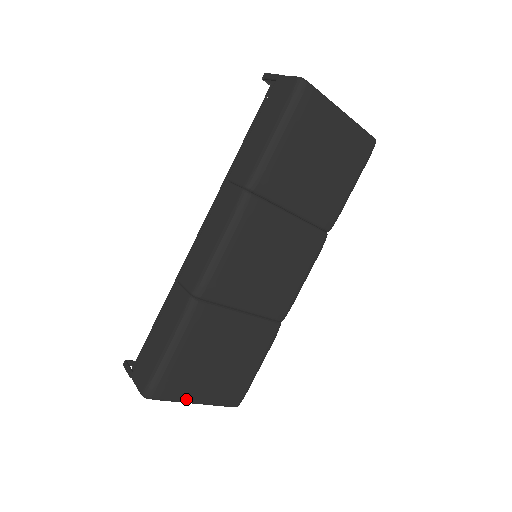
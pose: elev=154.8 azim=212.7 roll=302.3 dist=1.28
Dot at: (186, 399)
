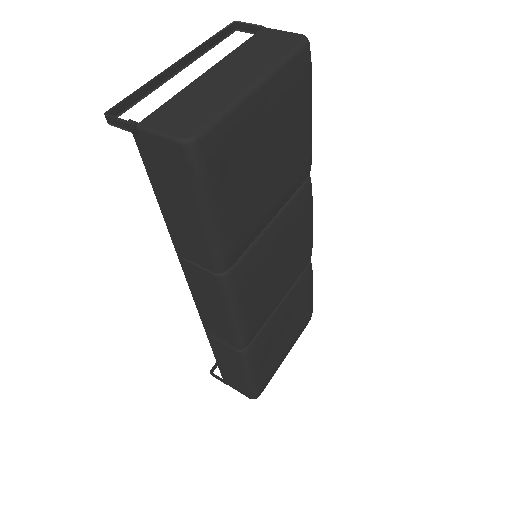
Dot at: (279, 366)
